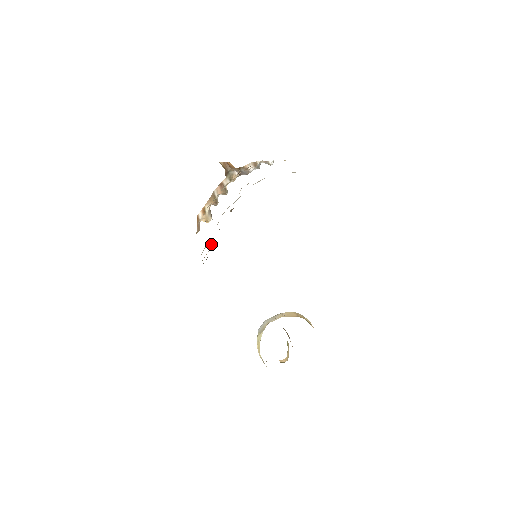
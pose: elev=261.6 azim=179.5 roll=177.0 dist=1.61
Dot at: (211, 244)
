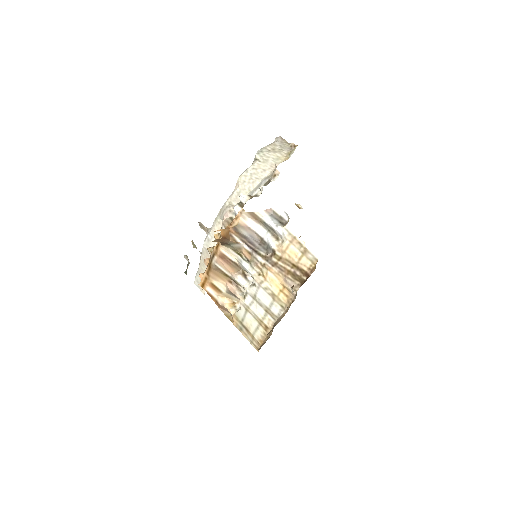
Dot at: (186, 257)
